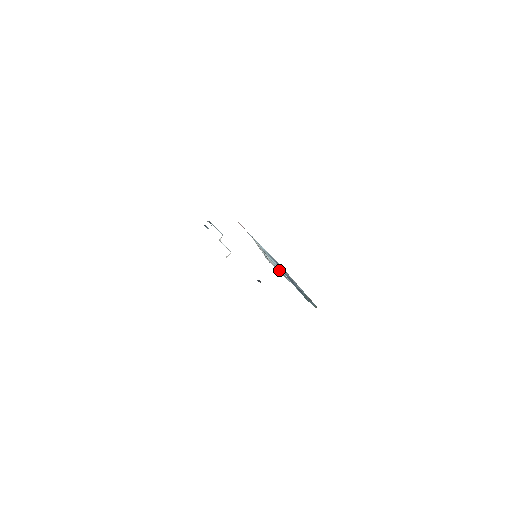
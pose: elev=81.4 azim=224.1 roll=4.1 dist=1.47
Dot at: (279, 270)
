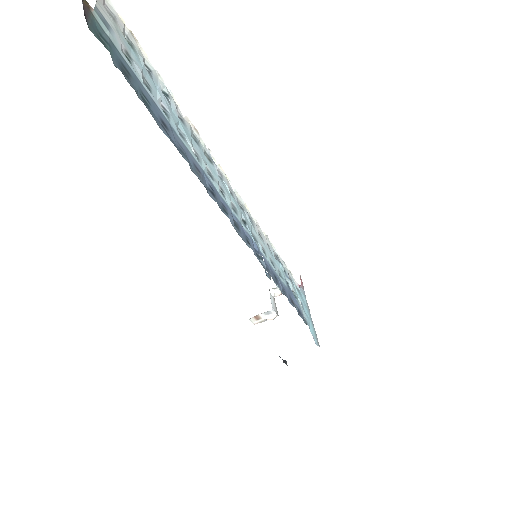
Dot at: (108, 15)
